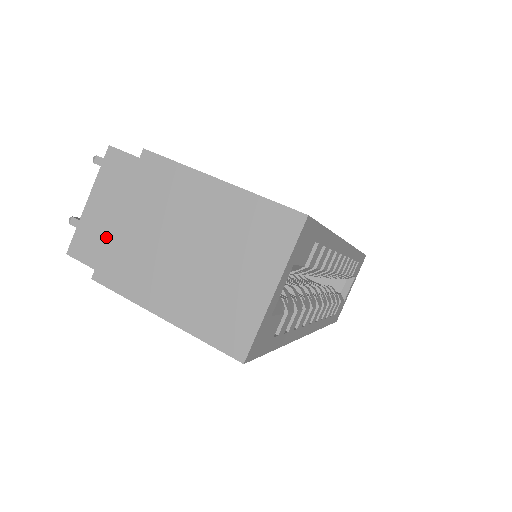
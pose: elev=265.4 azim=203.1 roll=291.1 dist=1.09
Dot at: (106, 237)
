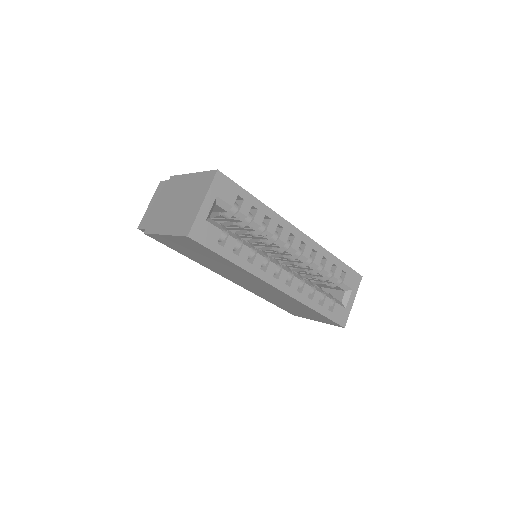
Dot at: (152, 215)
